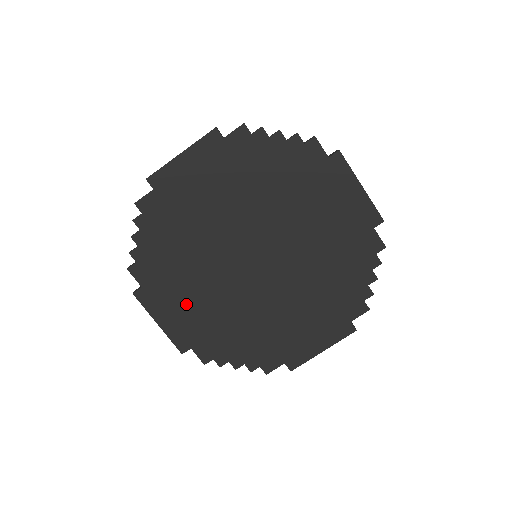
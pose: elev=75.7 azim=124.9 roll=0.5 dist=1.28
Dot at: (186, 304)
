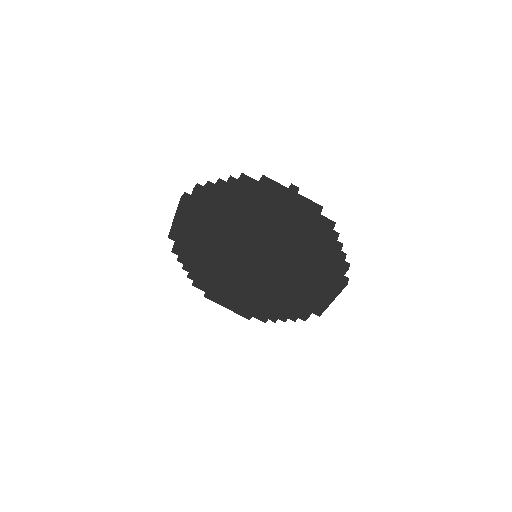
Dot at: (233, 295)
